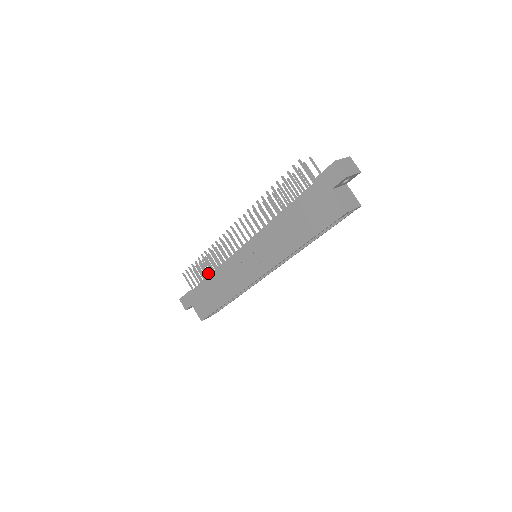
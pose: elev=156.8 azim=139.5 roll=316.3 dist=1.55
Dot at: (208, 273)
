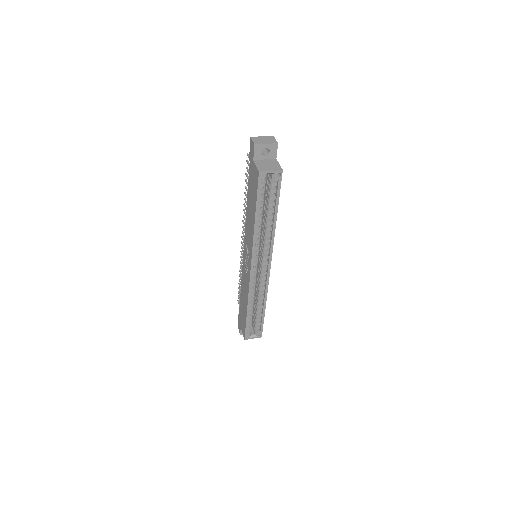
Dot at: occluded
